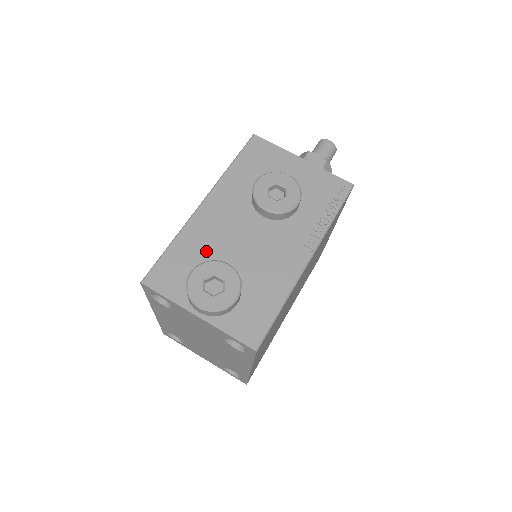
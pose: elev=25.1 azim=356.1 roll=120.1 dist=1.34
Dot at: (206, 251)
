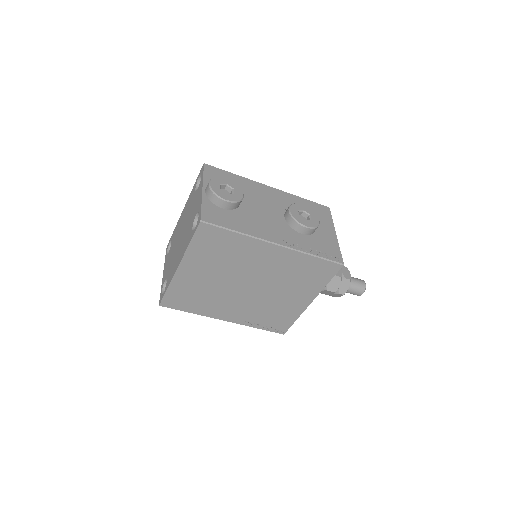
Dot at: (243, 190)
